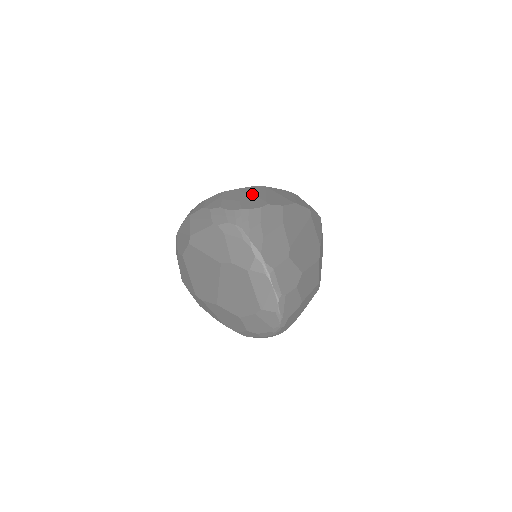
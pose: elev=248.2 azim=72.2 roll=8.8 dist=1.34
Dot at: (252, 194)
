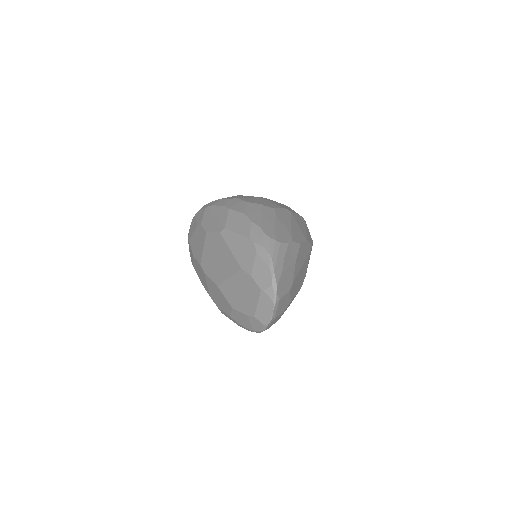
Dot at: (283, 222)
